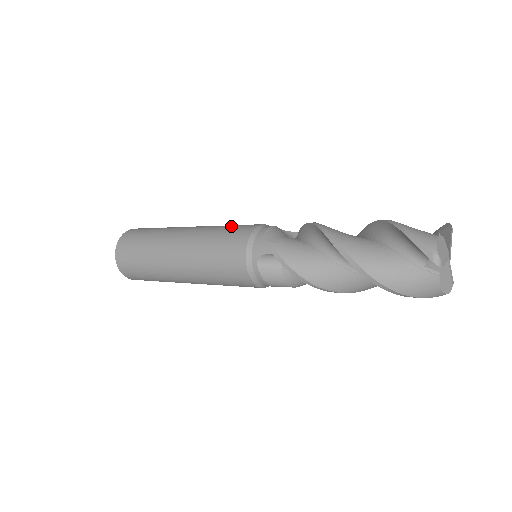
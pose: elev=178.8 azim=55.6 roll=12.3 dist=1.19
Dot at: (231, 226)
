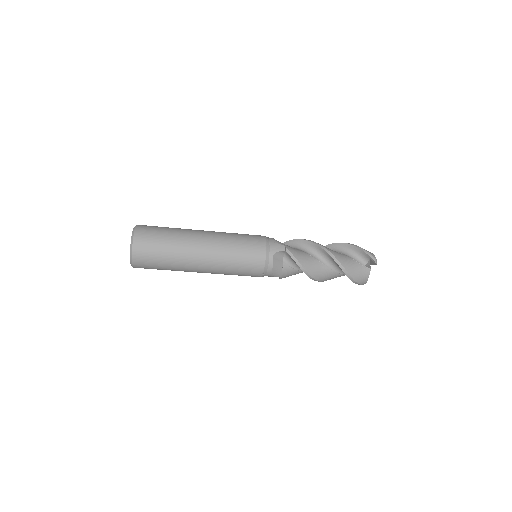
Dot at: (243, 234)
